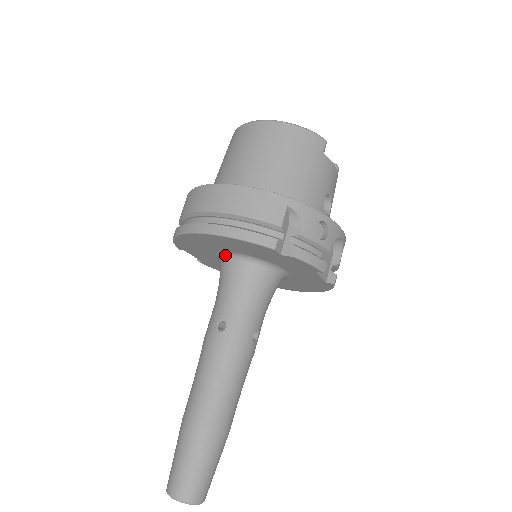
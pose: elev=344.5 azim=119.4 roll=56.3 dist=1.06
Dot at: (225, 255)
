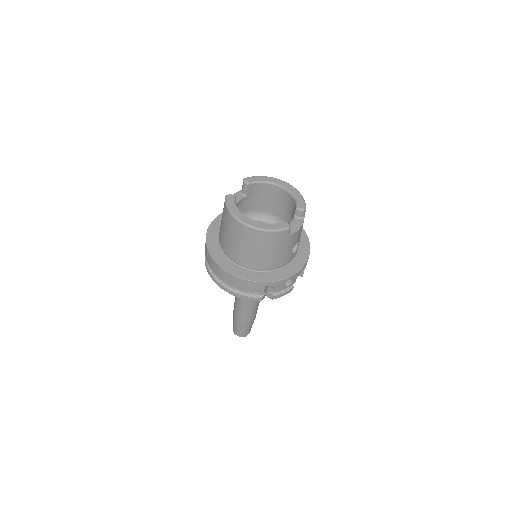
Dot at: occluded
